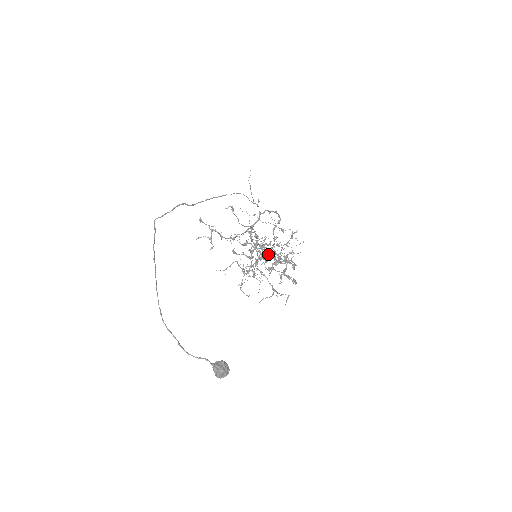
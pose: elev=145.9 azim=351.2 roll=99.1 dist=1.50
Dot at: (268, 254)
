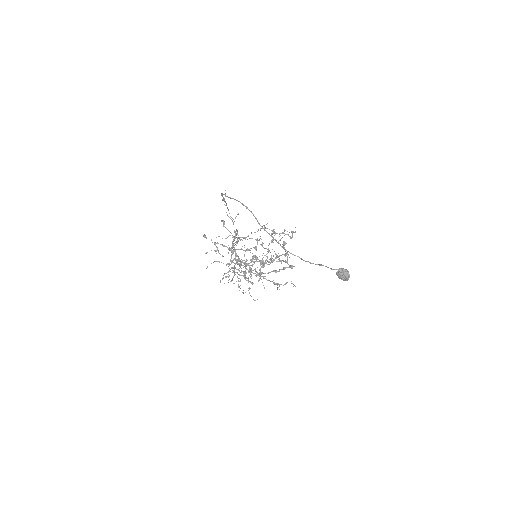
Dot at: occluded
